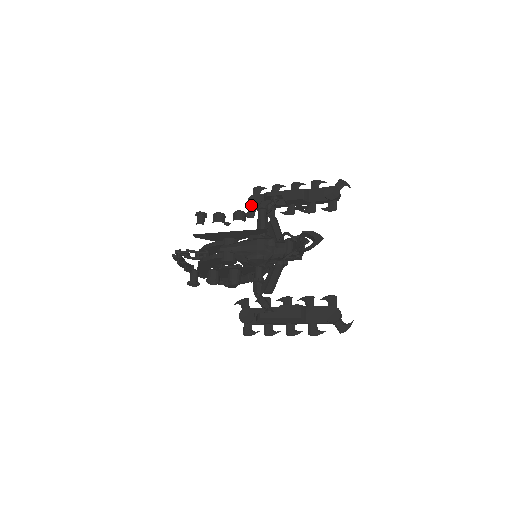
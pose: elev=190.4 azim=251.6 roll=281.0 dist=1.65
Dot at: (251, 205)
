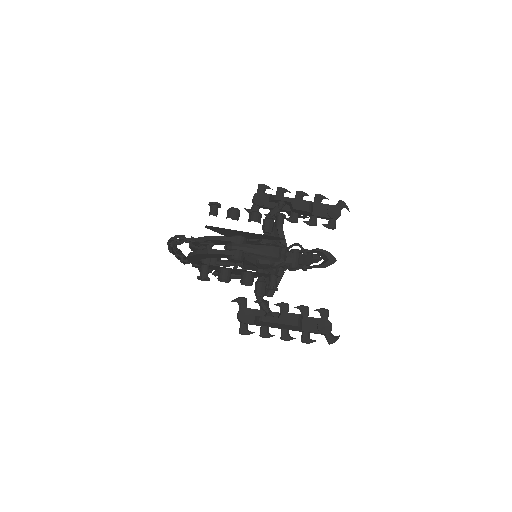
Dot at: (257, 203)
